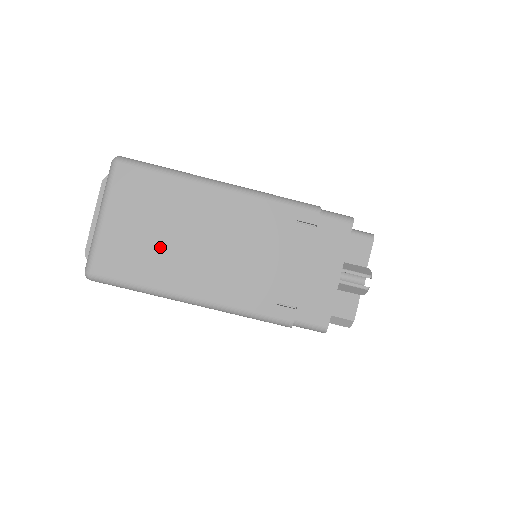
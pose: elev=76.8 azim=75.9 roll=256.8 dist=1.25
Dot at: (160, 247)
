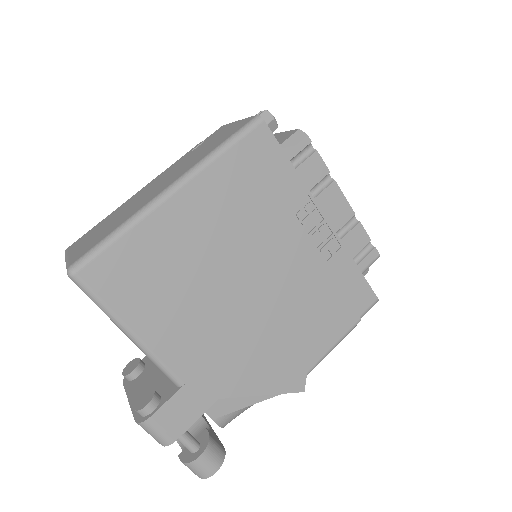
Dot at: (115, 221)
